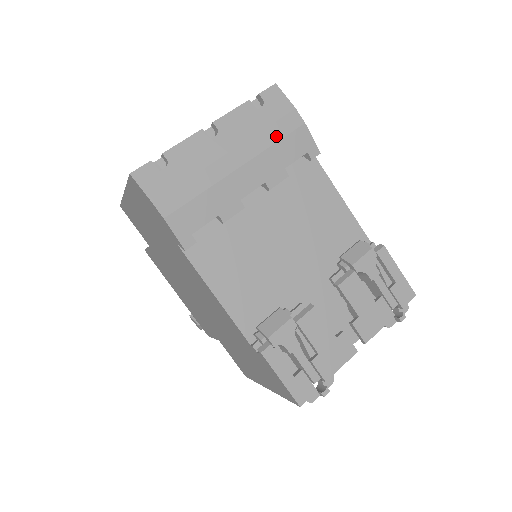
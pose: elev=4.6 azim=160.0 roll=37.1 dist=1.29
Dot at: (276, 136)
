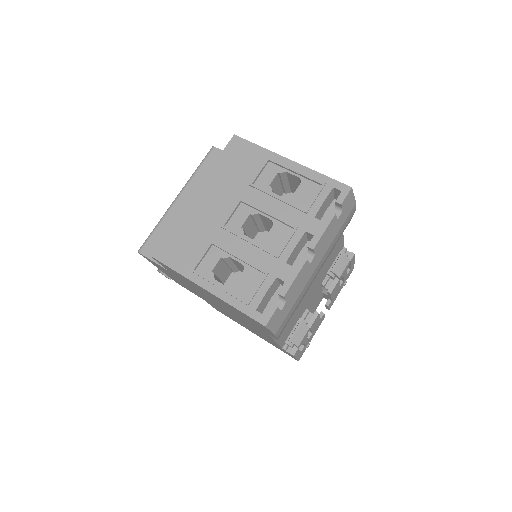
Dot at: (341, 233)
